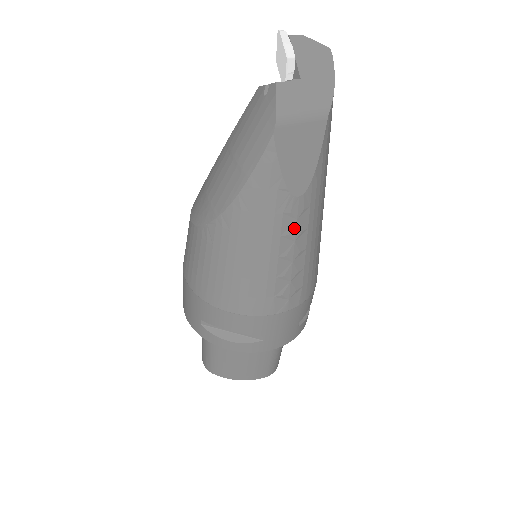
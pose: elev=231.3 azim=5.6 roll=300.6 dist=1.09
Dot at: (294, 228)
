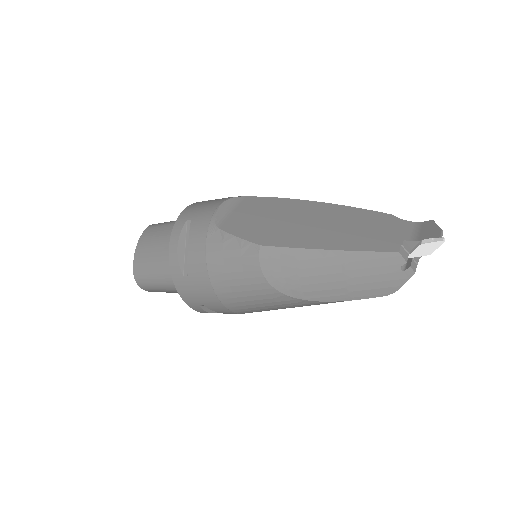
Dot at: occluded
